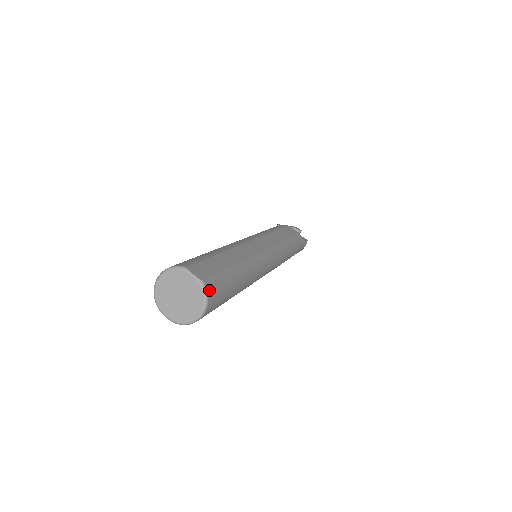
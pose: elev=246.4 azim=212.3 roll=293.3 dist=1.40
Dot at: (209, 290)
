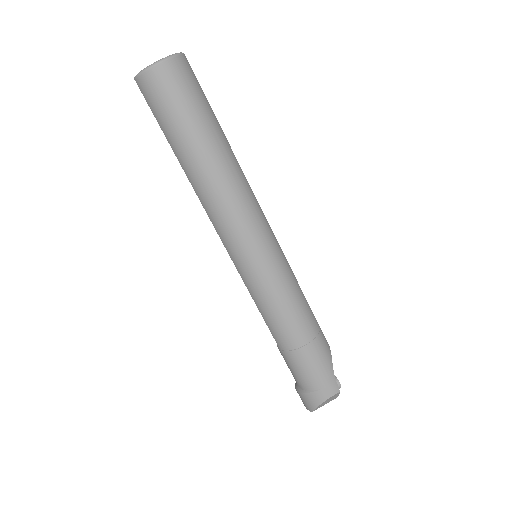
Dot at: (182, 59)
